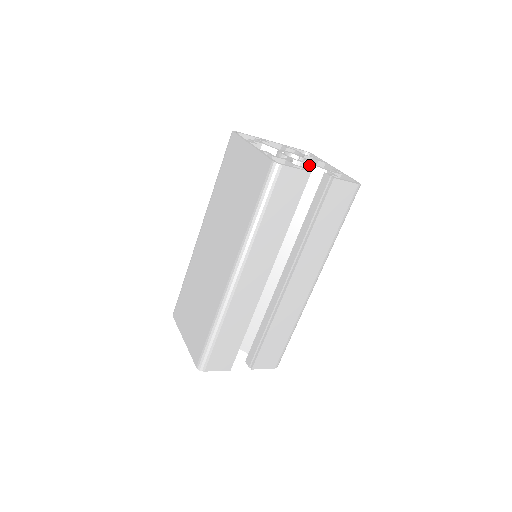
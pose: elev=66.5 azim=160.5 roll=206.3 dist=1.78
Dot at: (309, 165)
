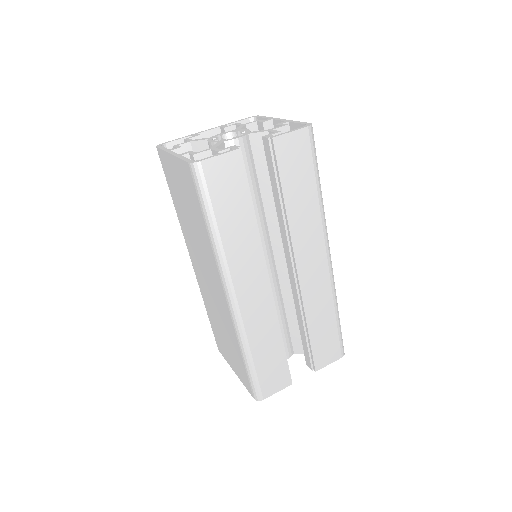
Dot at: (246, 136)
